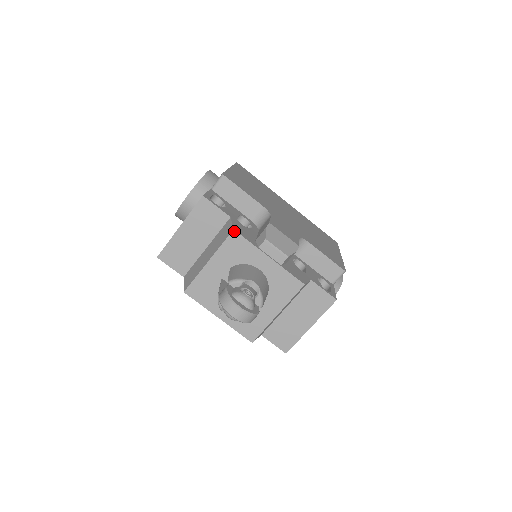
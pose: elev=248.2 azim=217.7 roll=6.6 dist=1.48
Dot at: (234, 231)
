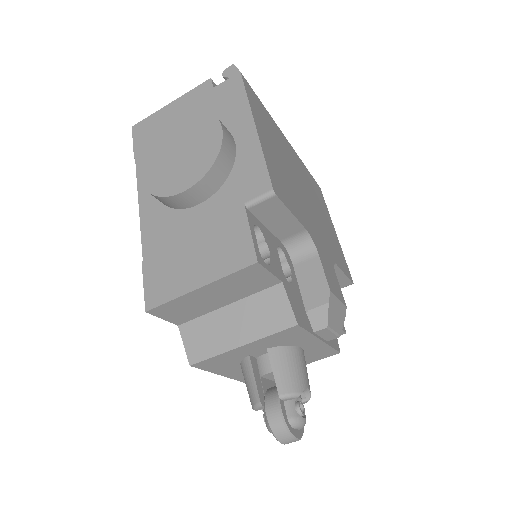
Dot at: (297, 326)
